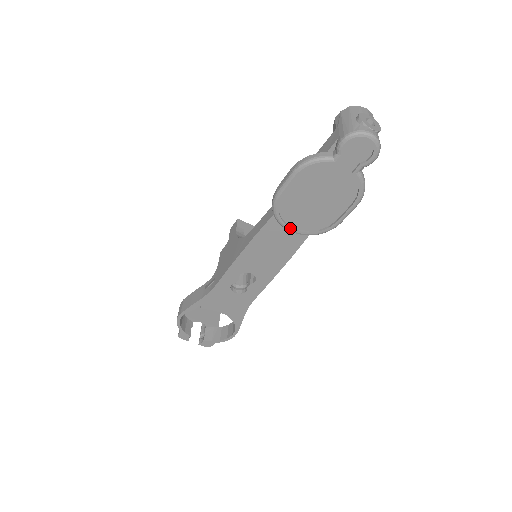
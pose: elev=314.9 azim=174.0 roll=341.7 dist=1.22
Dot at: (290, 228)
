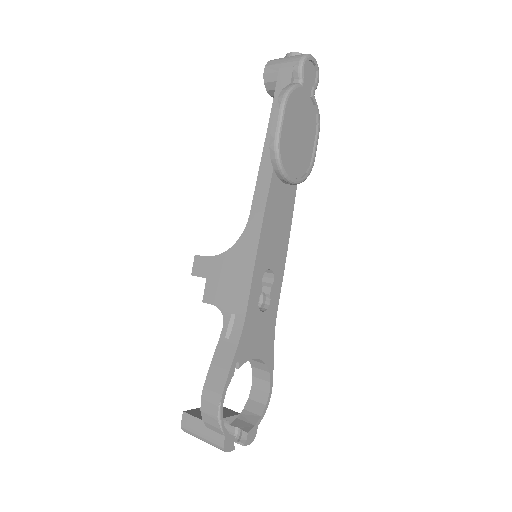
Dot at: (291, 177)
